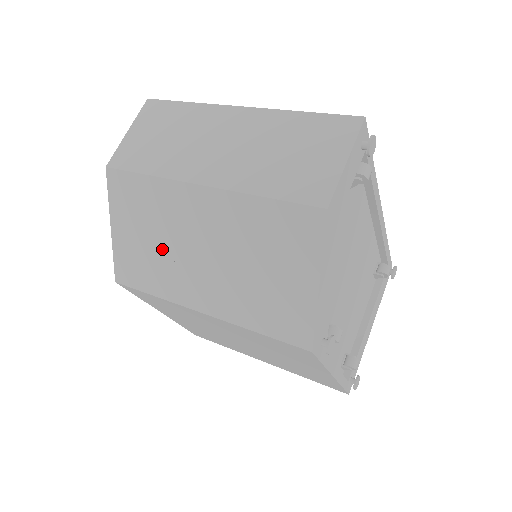
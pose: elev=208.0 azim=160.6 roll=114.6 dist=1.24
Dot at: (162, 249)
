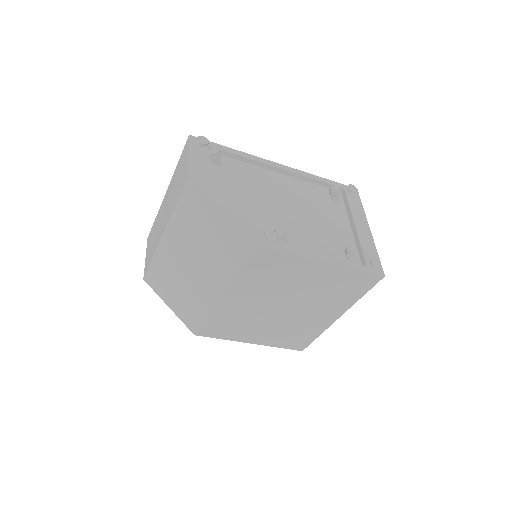
Dot at: (185, 287)
